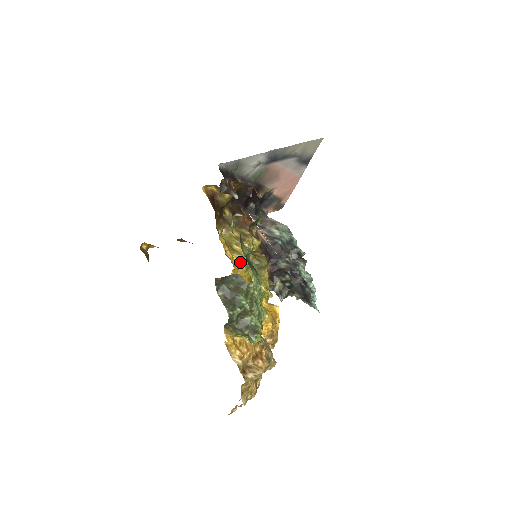
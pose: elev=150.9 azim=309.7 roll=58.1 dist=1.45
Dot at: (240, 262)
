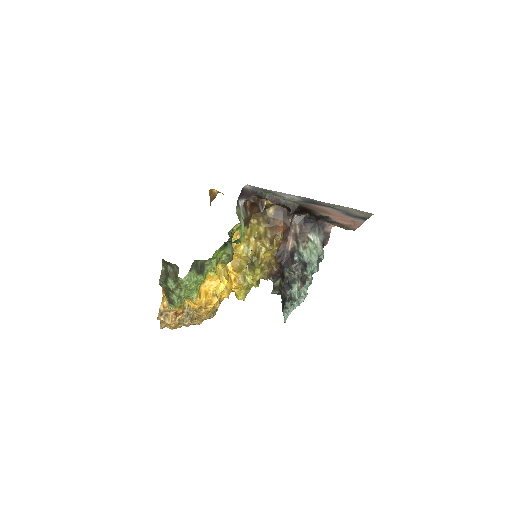
Dot at: (242, 251)
